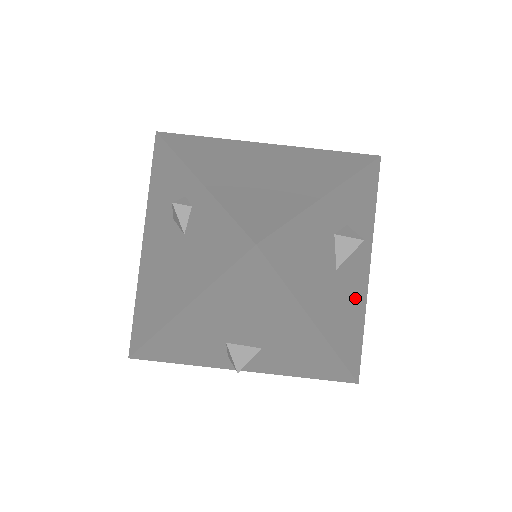
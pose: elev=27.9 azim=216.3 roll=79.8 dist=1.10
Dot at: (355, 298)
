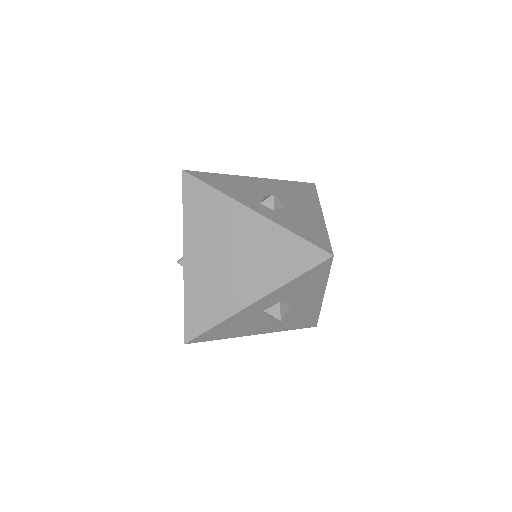
Dot at: (302, 312)
